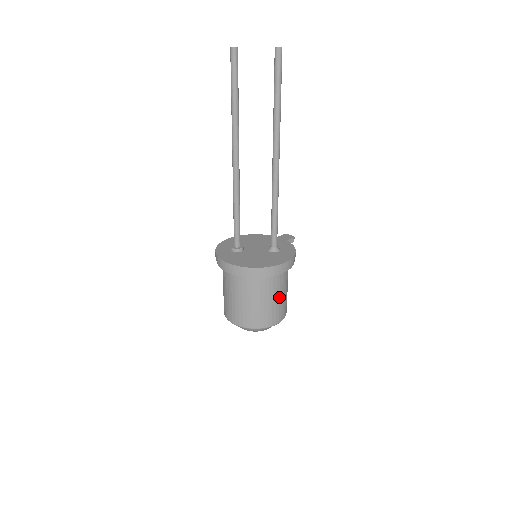
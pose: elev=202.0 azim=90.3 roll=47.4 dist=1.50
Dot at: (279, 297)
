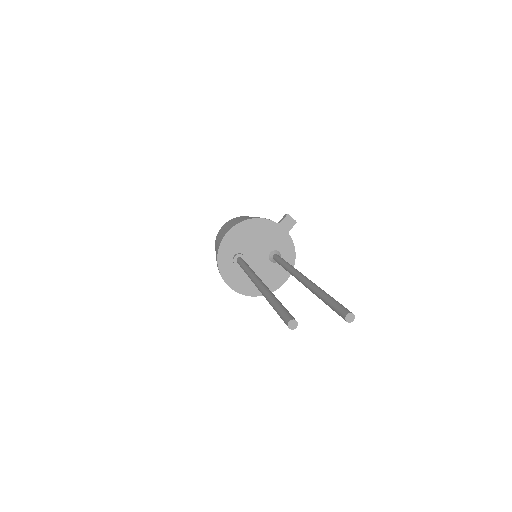
Dot at: occluded
